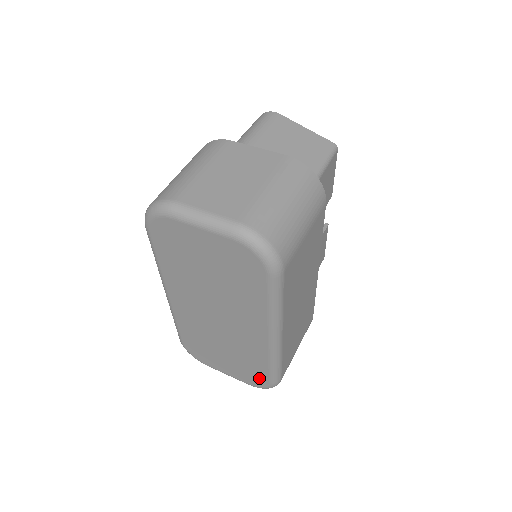
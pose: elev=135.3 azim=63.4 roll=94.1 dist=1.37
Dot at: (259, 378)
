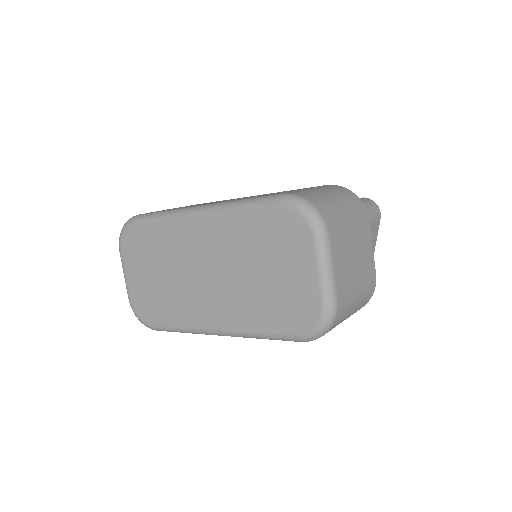
Dot at: (149, 314)
